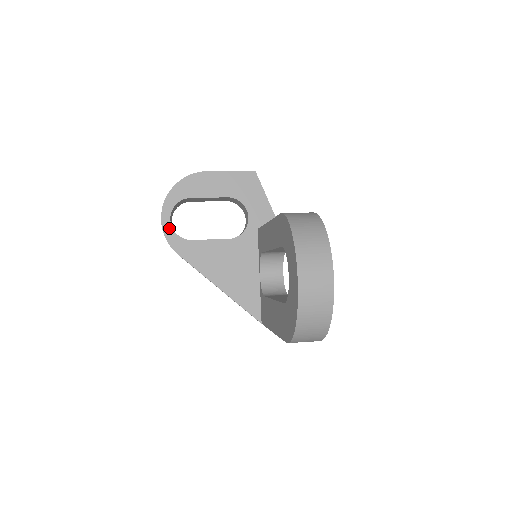
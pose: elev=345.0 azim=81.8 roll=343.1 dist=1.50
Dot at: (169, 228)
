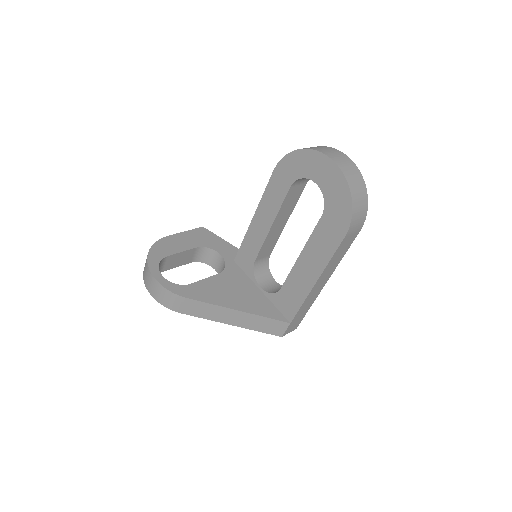
Dot at: (165, 282)
